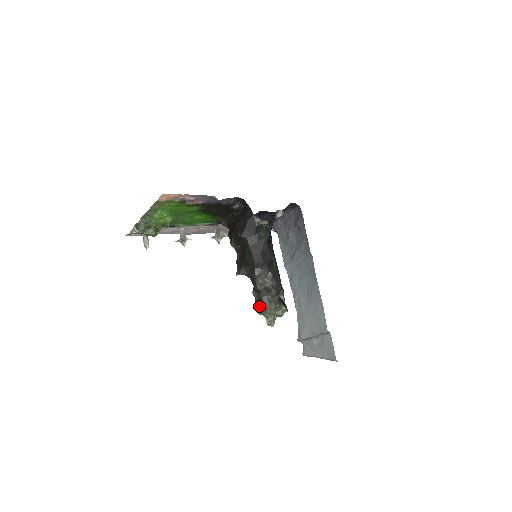
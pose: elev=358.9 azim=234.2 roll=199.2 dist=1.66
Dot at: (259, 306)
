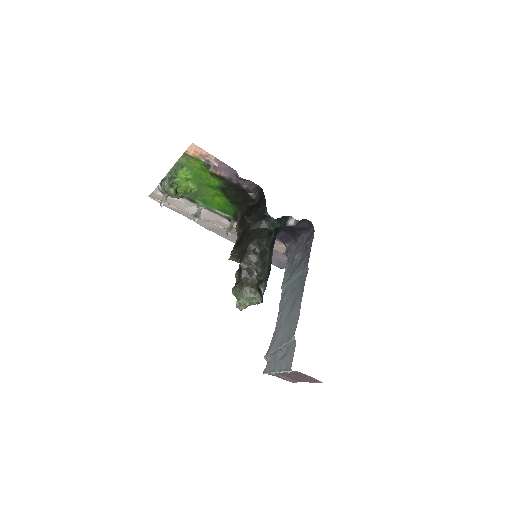
Dot at: (236, 285)
